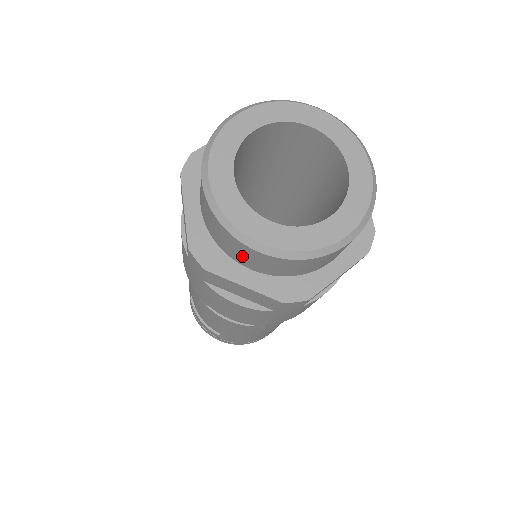
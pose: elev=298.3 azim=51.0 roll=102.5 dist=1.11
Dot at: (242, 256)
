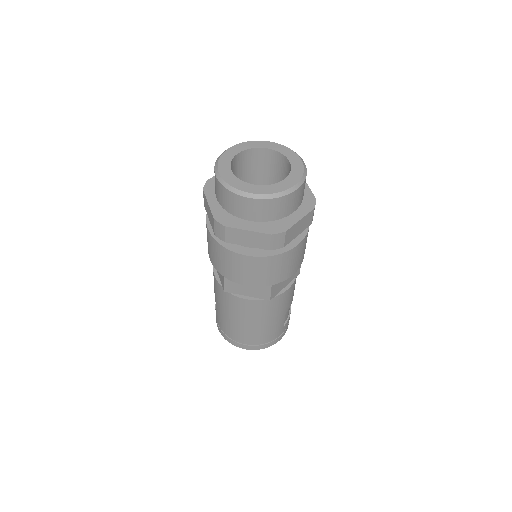
Dot at: (215, 185)
